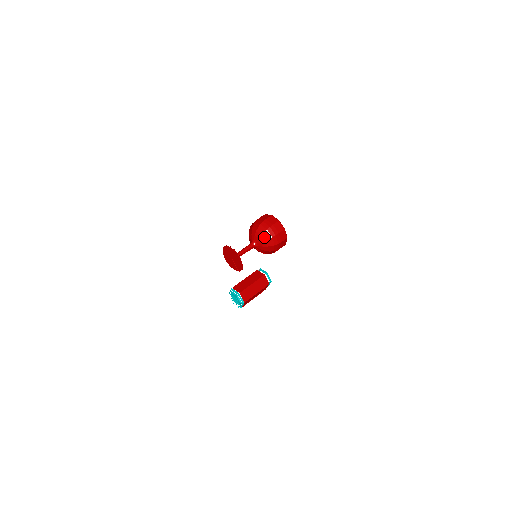
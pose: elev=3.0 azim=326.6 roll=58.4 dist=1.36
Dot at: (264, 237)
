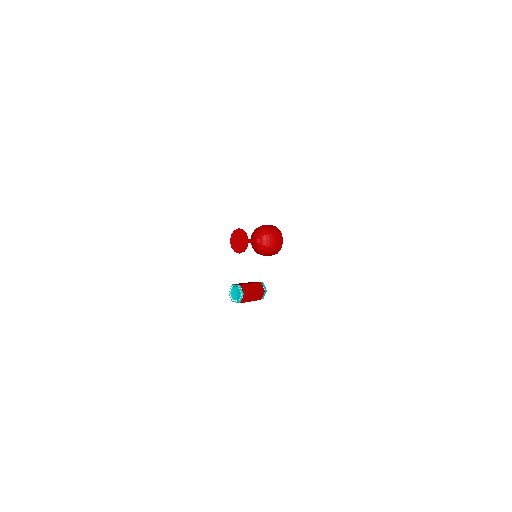
Dot at: (265, 232)
